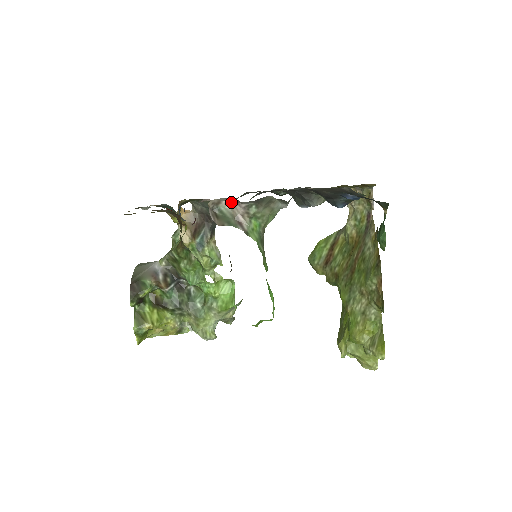
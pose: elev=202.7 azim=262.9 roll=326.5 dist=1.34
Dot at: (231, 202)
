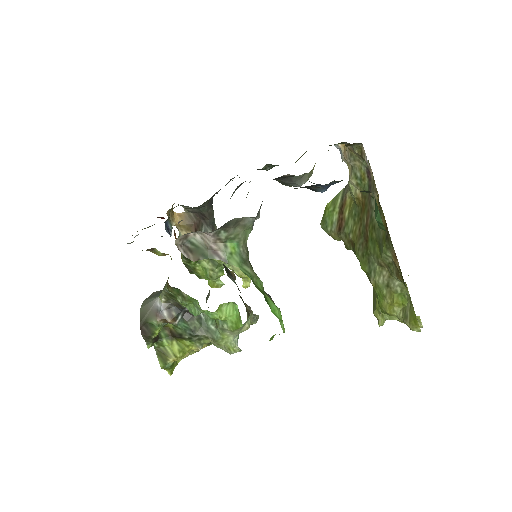
Dot at: (198, 232)
